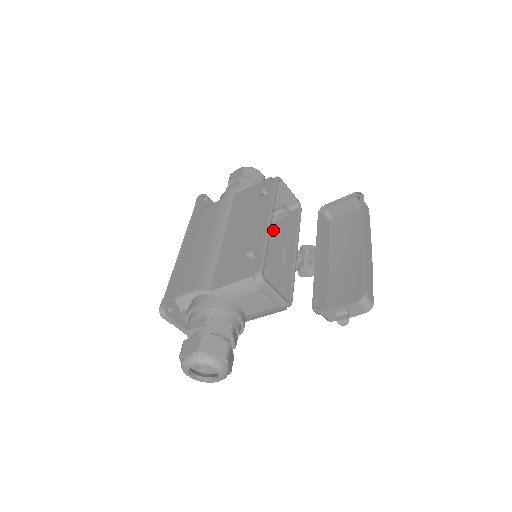
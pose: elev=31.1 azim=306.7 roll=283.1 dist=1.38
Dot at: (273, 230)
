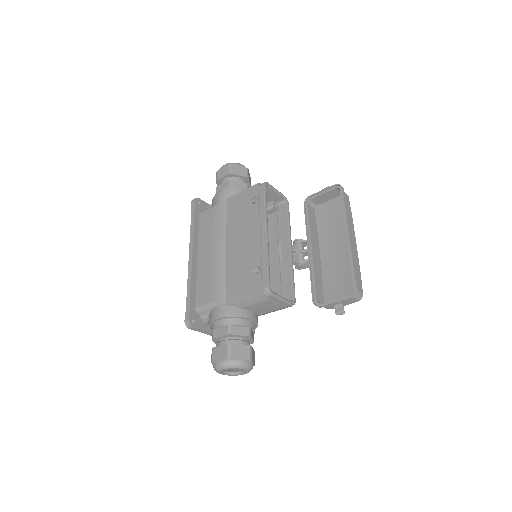
Dot at: occluded
